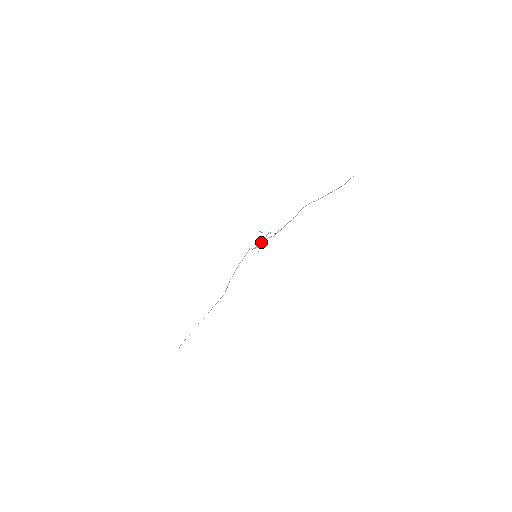
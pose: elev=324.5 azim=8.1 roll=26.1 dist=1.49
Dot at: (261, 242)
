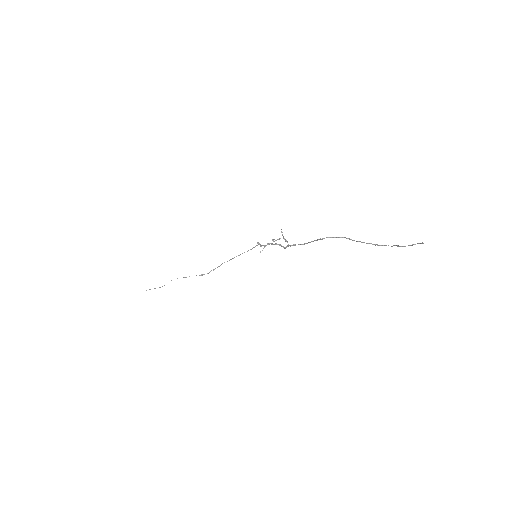
Dot at: (271, 243)
